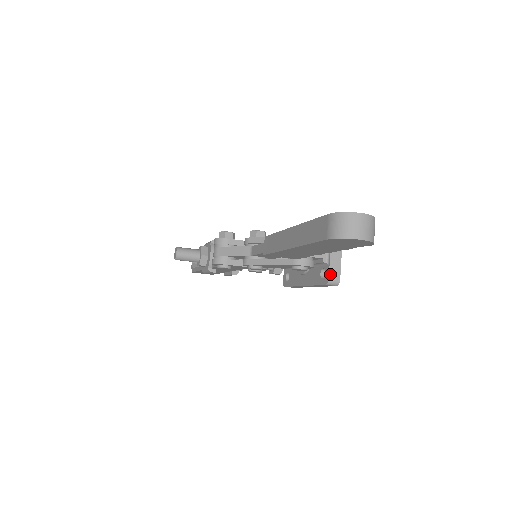
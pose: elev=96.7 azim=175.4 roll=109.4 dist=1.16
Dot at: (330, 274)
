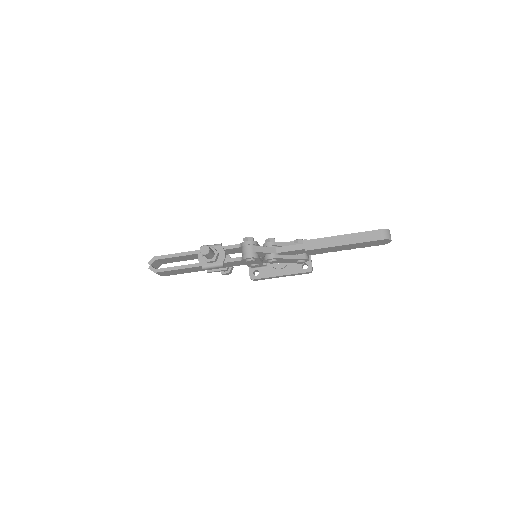
Dot at: occluded
